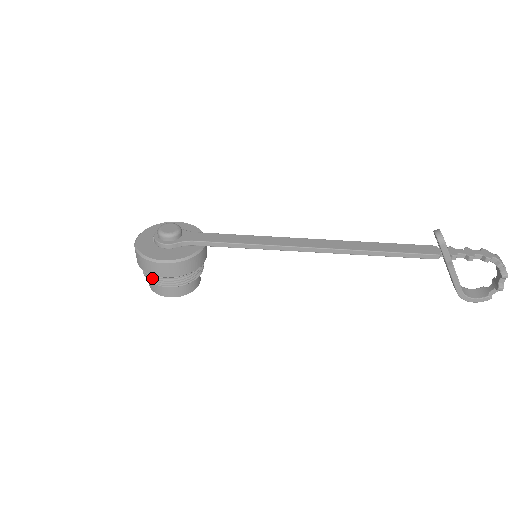
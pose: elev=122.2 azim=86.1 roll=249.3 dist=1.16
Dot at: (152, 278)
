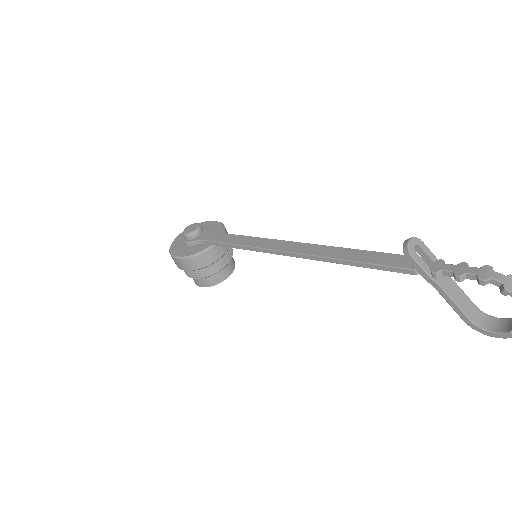
Dot at: occluded
